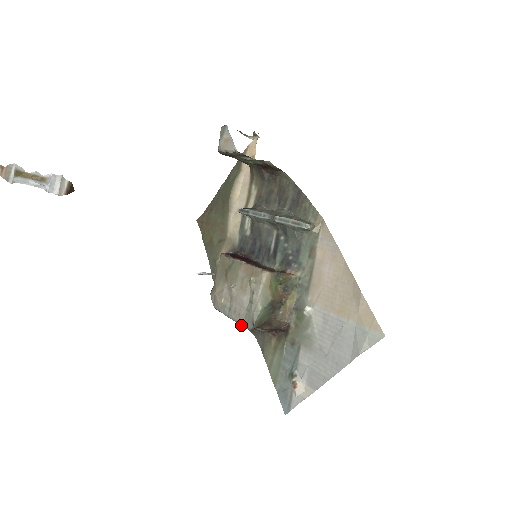
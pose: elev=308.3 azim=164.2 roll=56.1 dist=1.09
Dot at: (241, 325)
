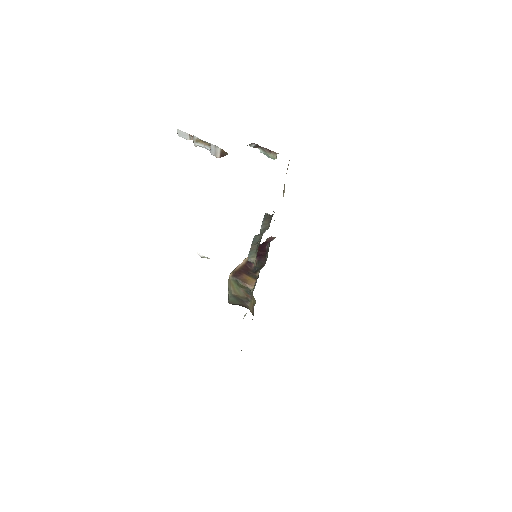
Dot at: occluded
